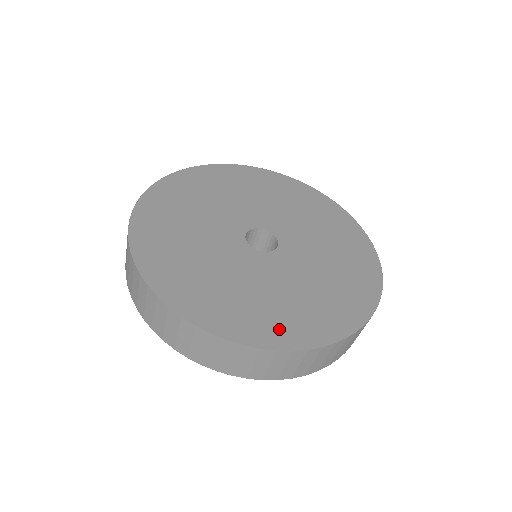
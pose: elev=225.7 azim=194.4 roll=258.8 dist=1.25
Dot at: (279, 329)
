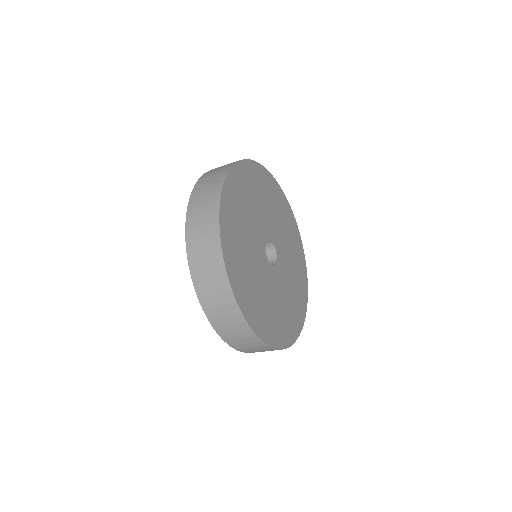
Dot at: (266, 327)
